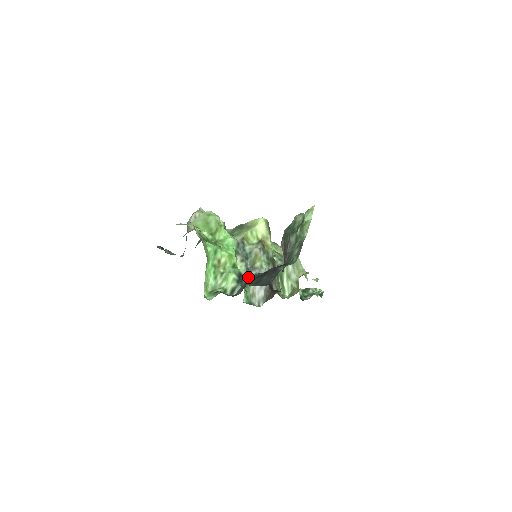
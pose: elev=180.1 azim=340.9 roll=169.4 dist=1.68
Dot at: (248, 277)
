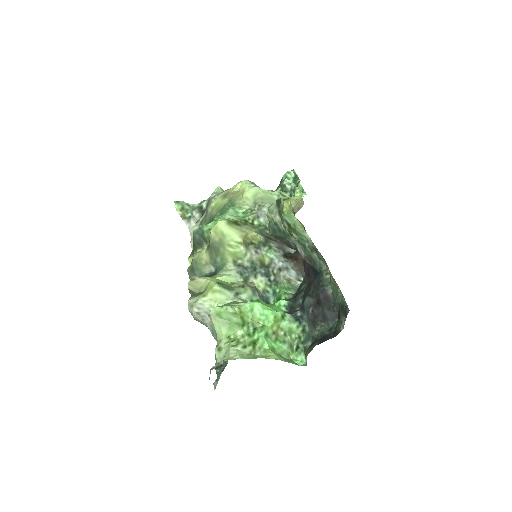
Dot at: (272, 277)
